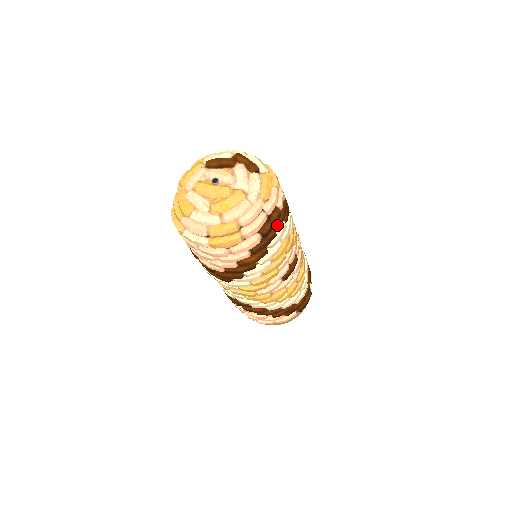
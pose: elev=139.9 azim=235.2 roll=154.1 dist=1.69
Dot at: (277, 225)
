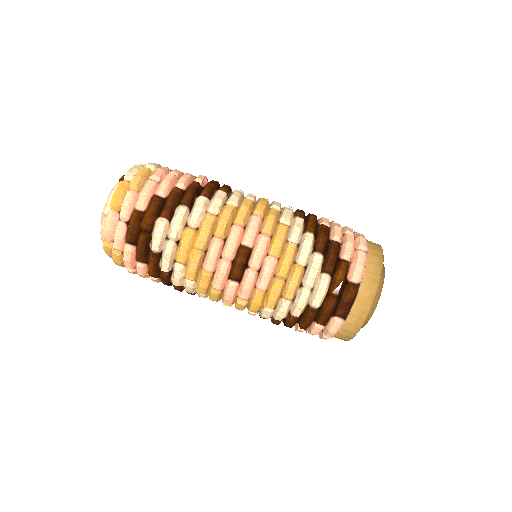
Dot at: (143, 227)
